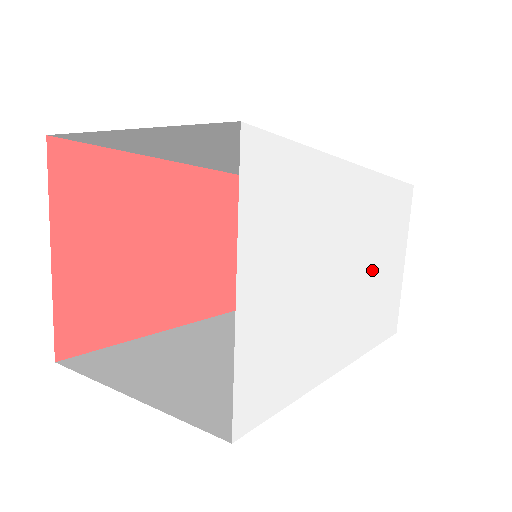
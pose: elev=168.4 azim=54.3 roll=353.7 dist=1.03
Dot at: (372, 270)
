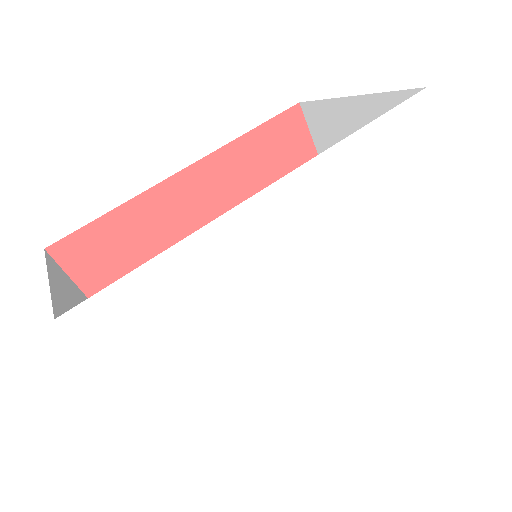
Dot at: (366, 249)
